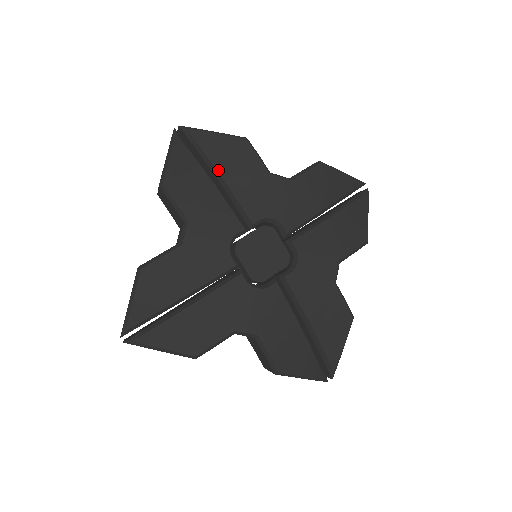
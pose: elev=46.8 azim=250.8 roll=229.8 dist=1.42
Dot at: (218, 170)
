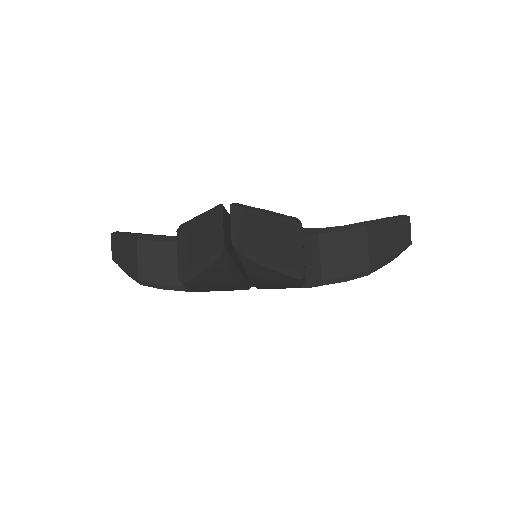
Dot at: (251, 280)
